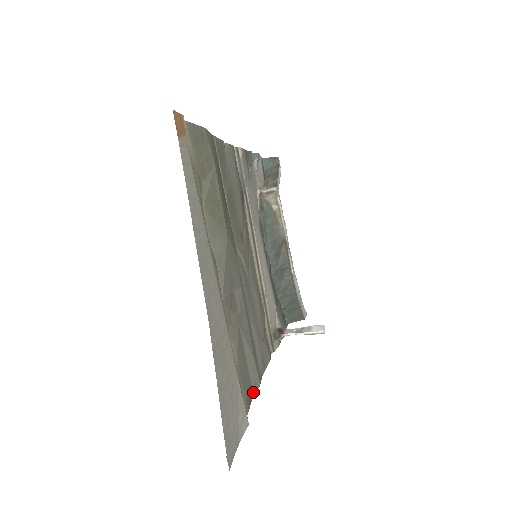
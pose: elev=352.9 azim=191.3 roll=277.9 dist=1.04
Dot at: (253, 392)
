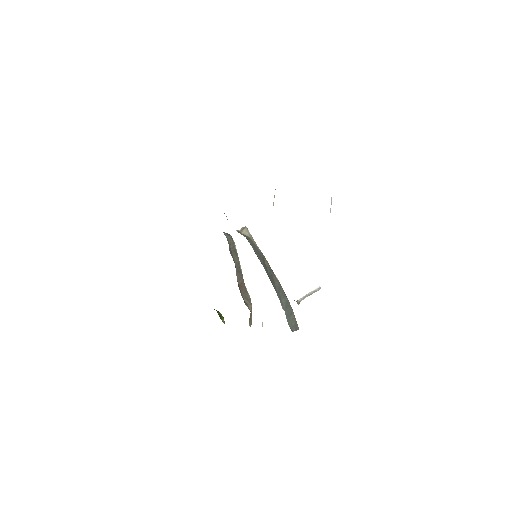
Dot at: occluded
